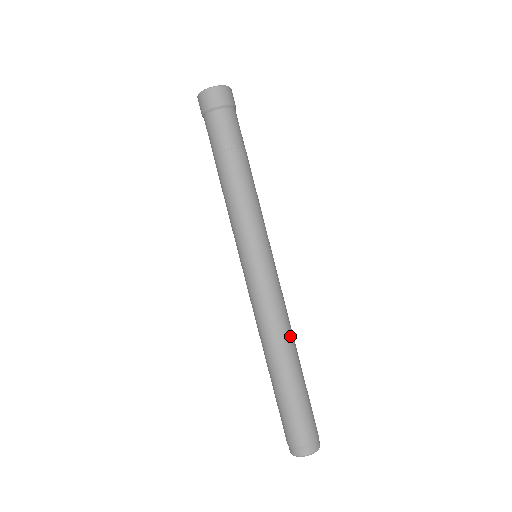
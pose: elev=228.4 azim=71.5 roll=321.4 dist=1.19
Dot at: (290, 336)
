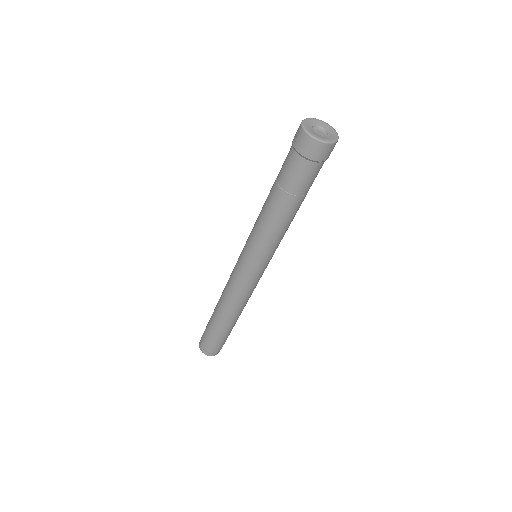
Dot at: occluded
